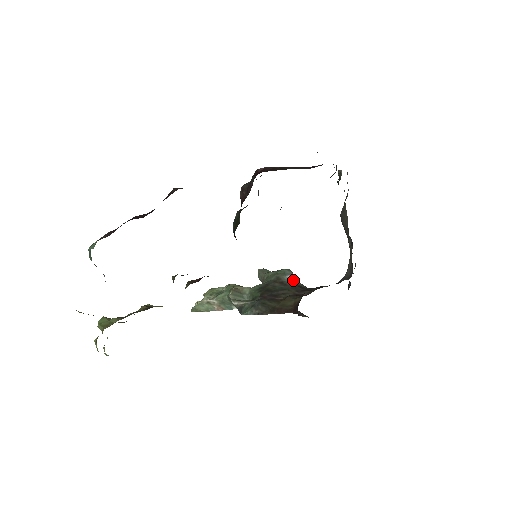
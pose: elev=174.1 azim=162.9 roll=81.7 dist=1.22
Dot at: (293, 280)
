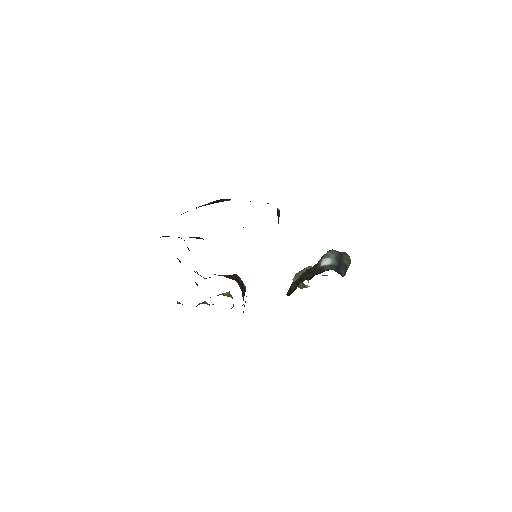
Dot at: (324, 263)
